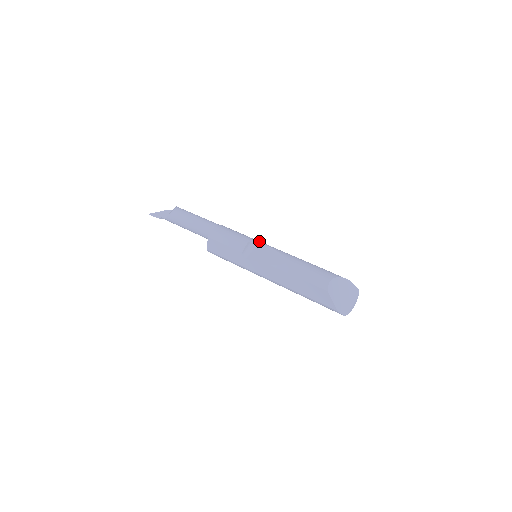
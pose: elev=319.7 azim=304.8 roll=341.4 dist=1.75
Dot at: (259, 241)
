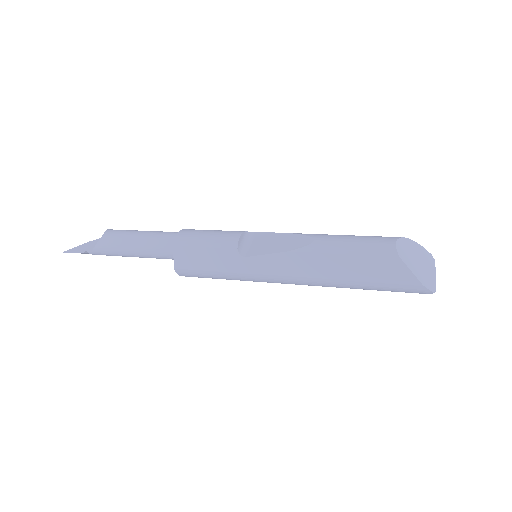
Dot at: (255, 232)
